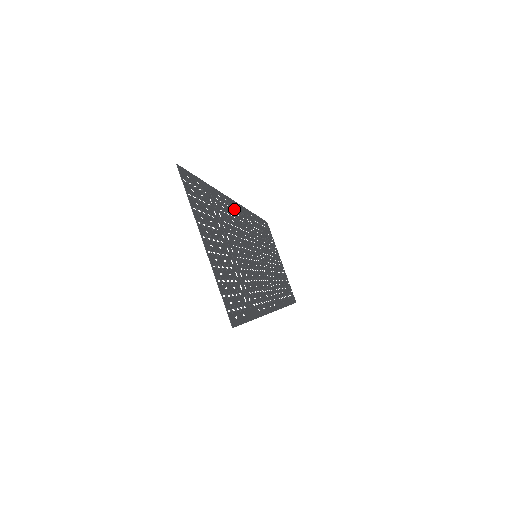
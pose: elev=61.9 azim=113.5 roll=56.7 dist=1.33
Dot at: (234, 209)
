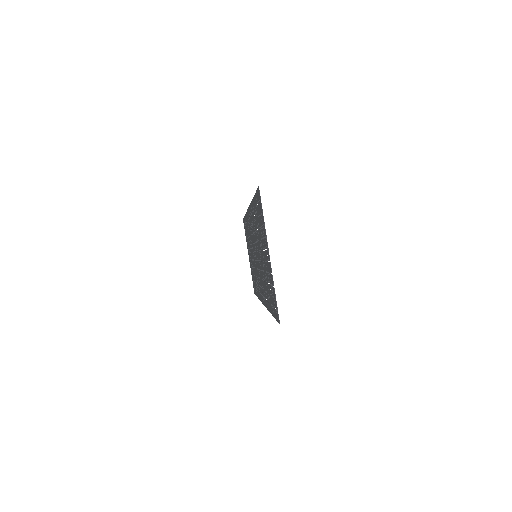
Dot at: (251, 215)
